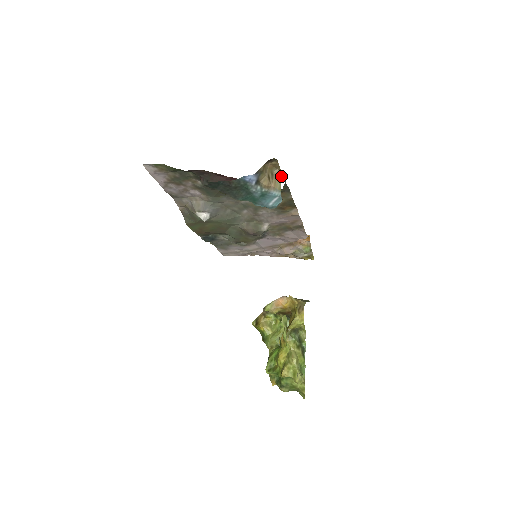
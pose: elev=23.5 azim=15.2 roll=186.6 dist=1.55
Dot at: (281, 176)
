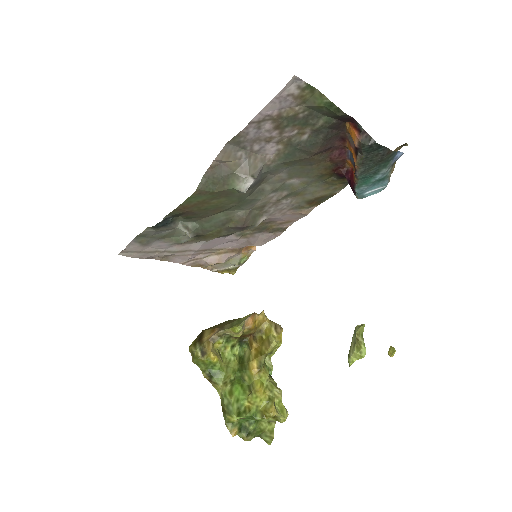
Dot at: occluded
